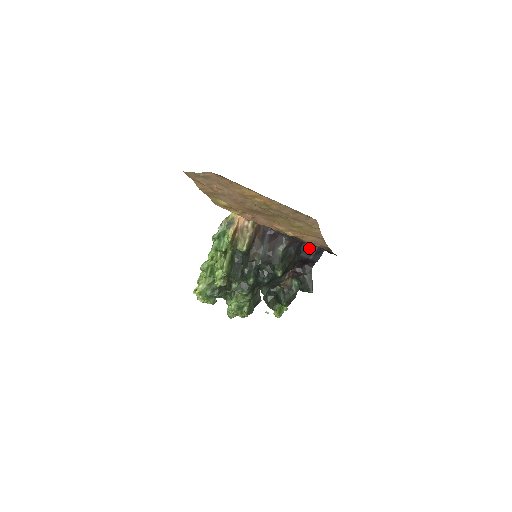
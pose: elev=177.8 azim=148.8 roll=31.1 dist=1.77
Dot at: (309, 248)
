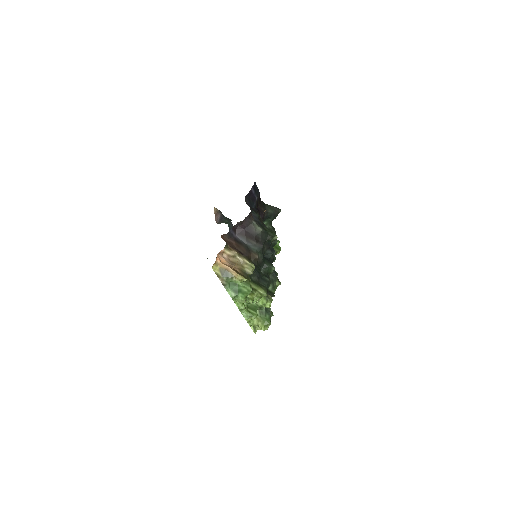
Dot at: (250, 197)
